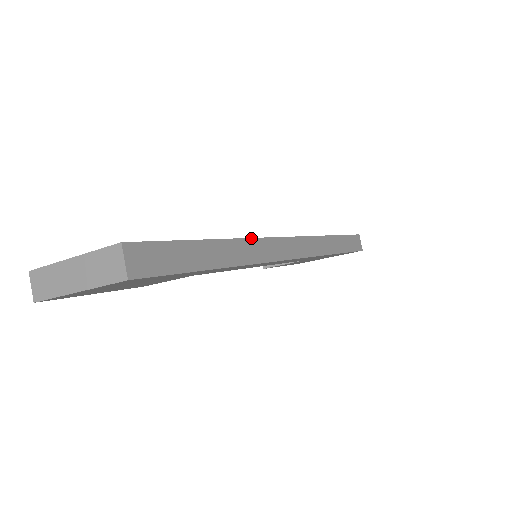
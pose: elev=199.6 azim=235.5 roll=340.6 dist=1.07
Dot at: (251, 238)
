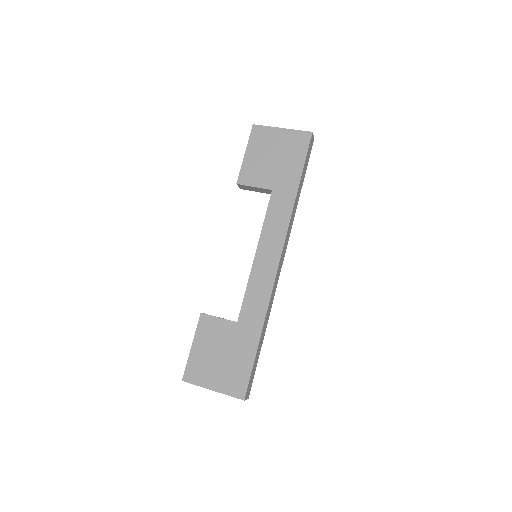
Dot at: (269, 304)
